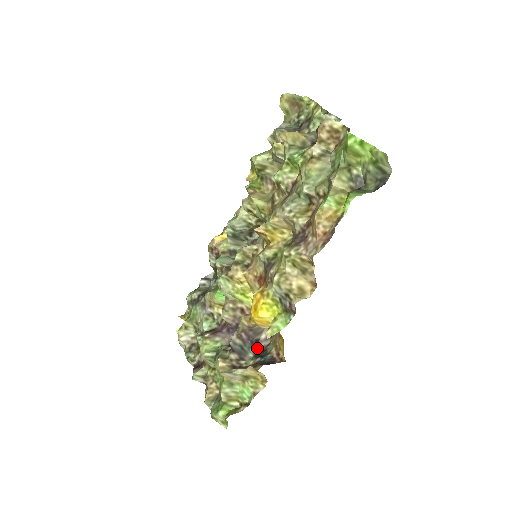
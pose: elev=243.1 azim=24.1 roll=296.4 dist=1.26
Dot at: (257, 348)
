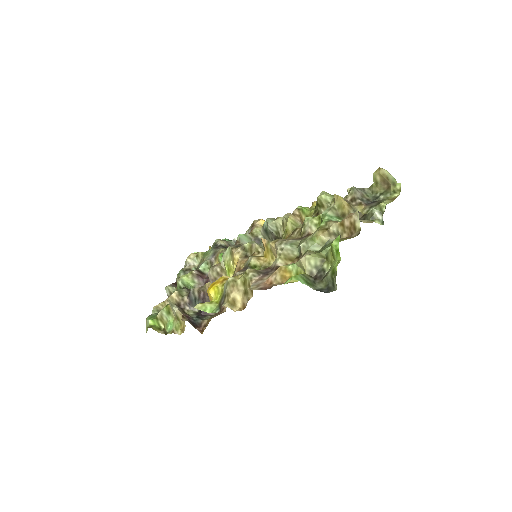
Dot at: occluded
